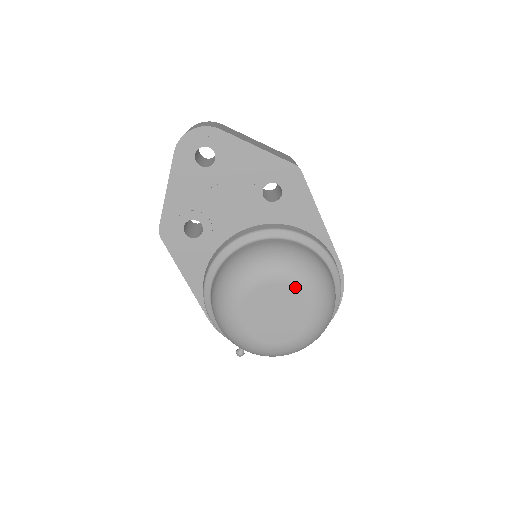
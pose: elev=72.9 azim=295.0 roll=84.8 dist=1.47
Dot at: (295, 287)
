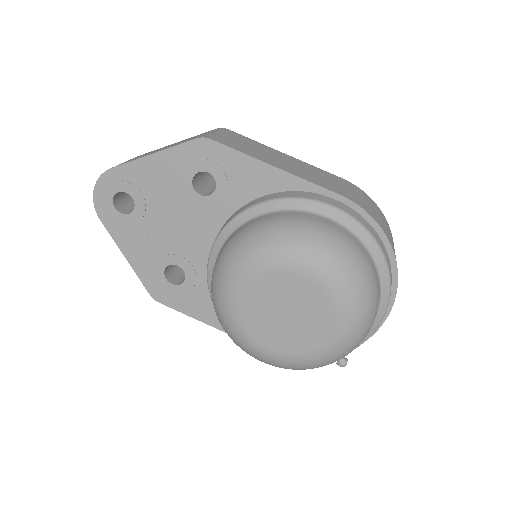
Dot at: (277, 271)
